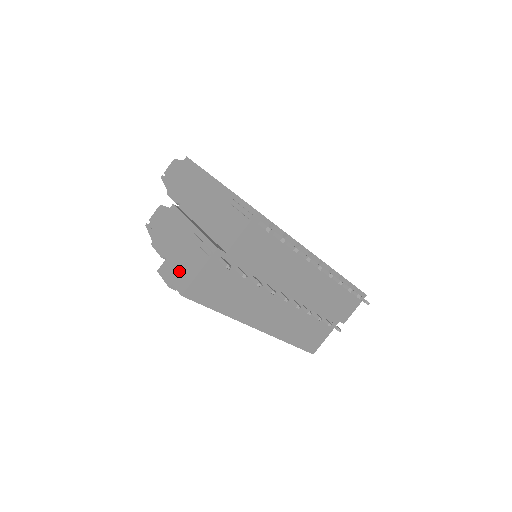
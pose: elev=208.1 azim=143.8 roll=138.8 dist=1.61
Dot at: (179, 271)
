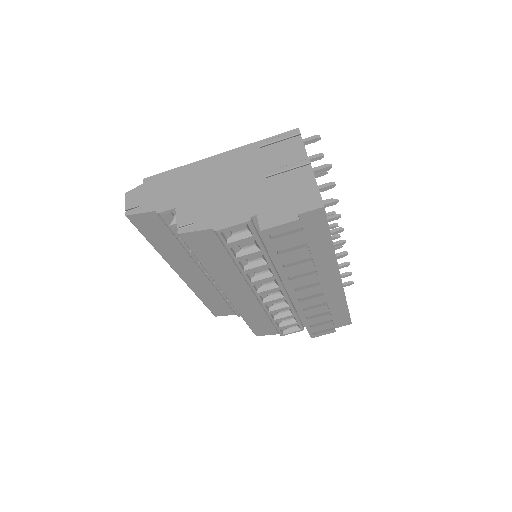
Dot at: (291, 202)
